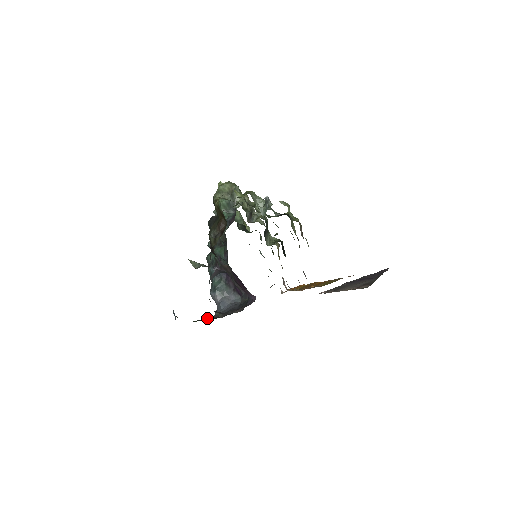
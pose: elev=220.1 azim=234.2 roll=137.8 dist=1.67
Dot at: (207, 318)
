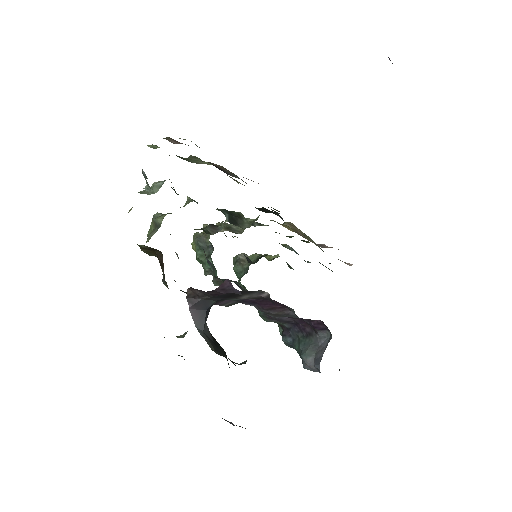
Dot at: occluded
